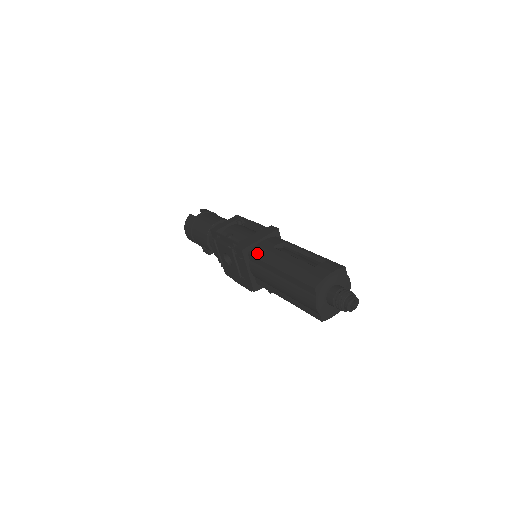
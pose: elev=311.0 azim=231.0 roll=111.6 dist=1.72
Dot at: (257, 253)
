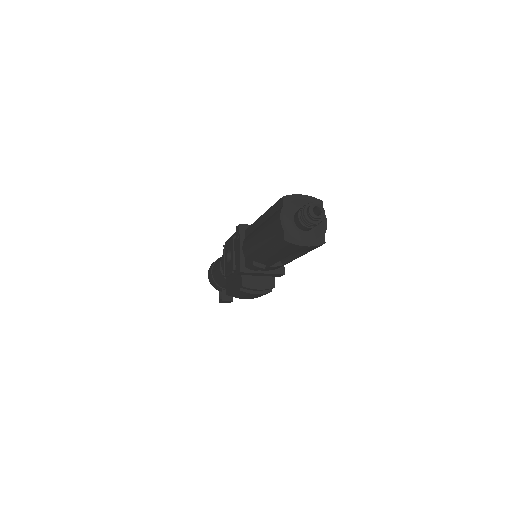
Dot at: occluded
